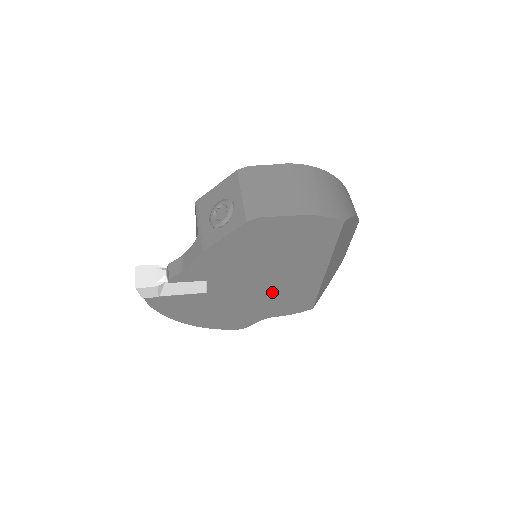
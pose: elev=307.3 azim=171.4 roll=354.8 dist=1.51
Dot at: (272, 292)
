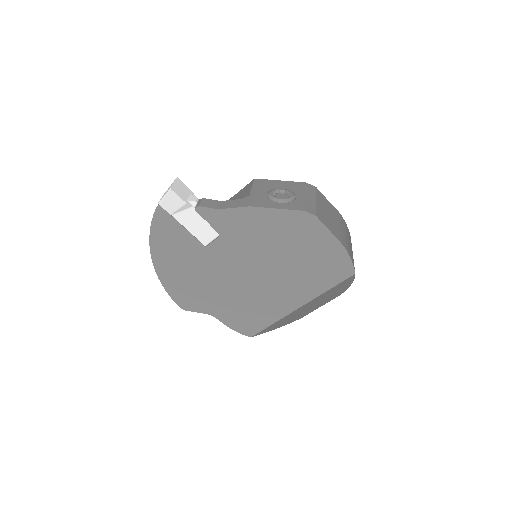
Dot at: (245, 292)
